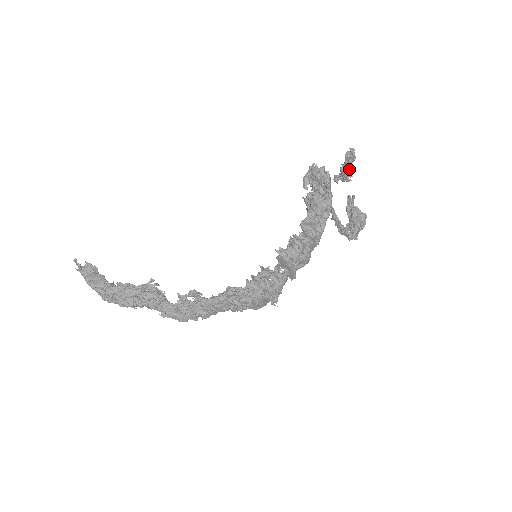
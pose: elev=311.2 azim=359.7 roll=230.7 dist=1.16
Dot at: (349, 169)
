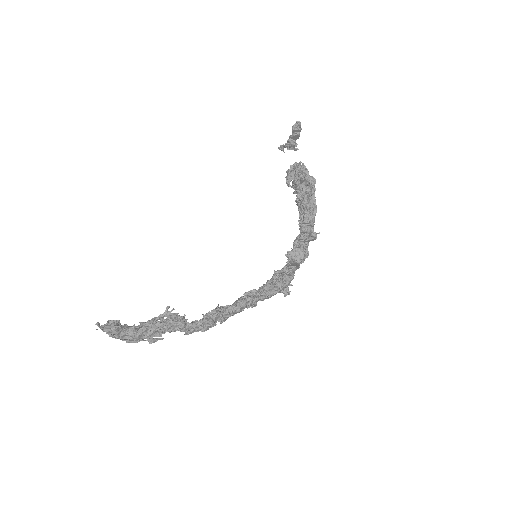
Dot at: (295, 139)
